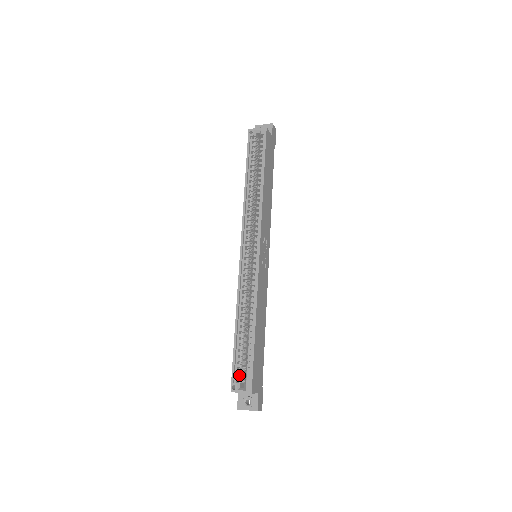
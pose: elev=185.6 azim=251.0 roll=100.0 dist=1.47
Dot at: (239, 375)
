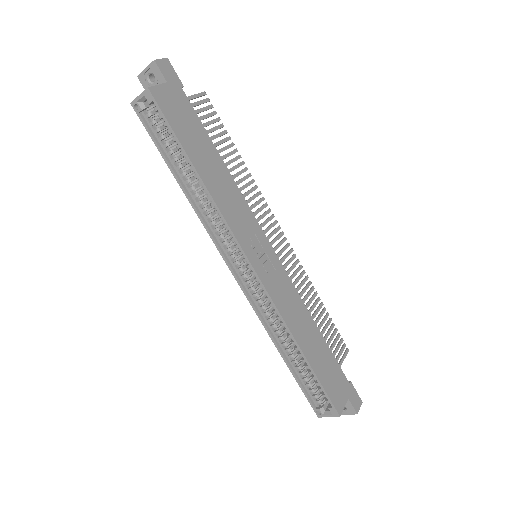
Dot at: (317, 399)
